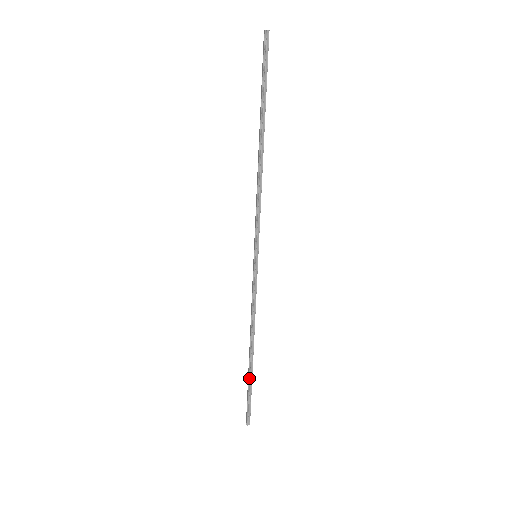
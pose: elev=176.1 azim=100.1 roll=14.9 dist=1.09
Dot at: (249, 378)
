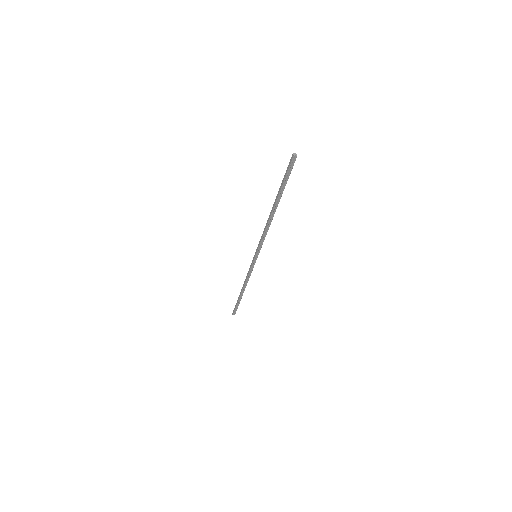
Dot at: (239, 300)
